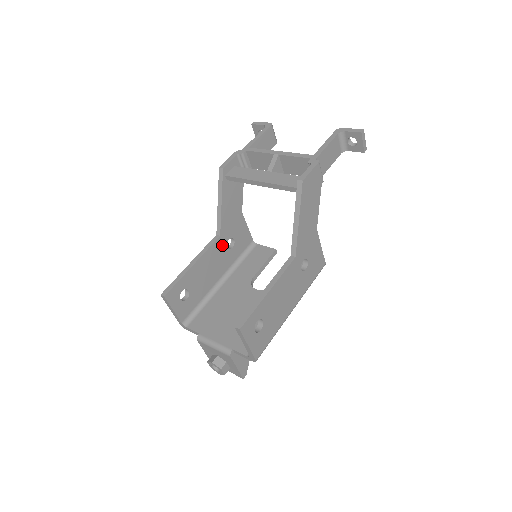
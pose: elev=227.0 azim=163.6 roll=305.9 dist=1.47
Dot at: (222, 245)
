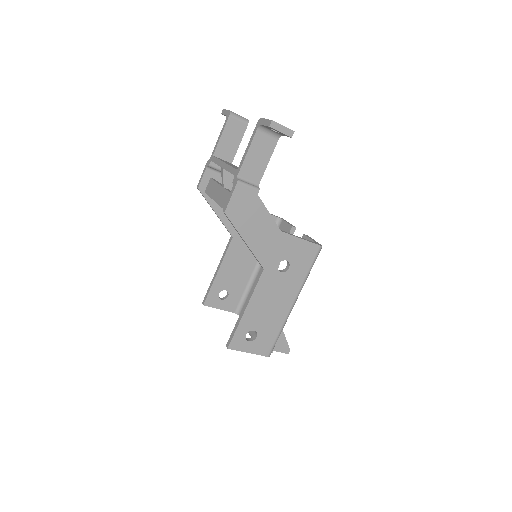
Dot at: (240, 242)
